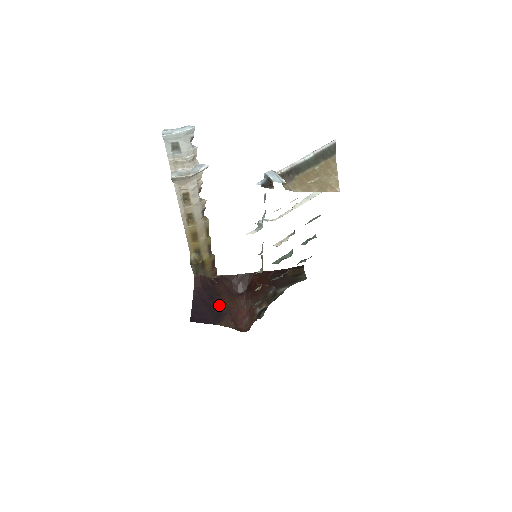
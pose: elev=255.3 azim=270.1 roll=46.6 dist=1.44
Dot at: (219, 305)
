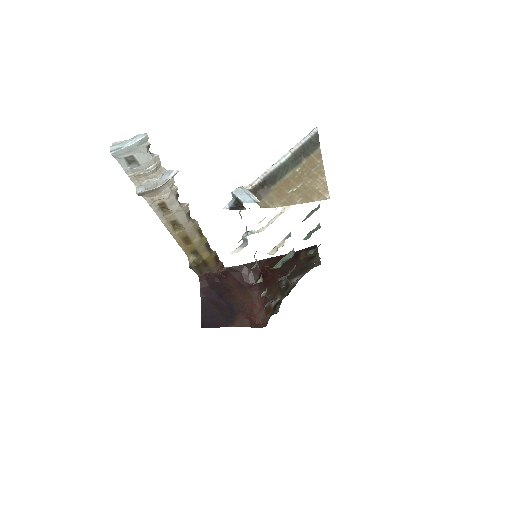
Dot at: (230, 303)
